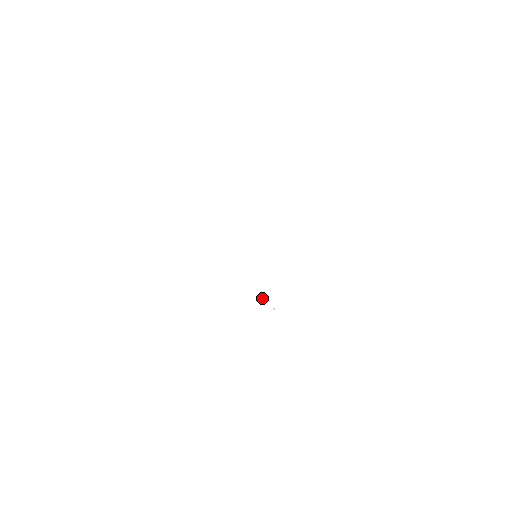
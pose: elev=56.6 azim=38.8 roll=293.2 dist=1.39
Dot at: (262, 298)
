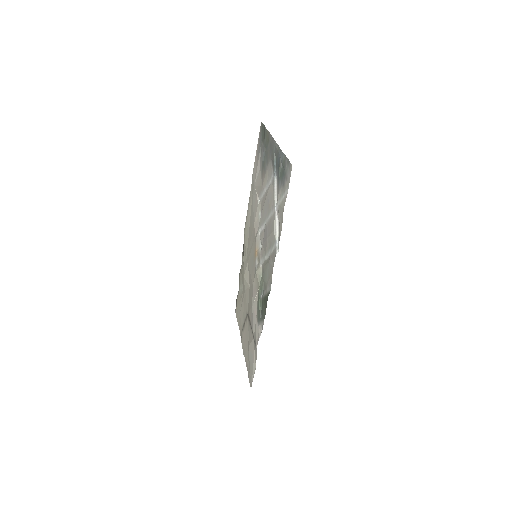
Dot at: (258, 291)
